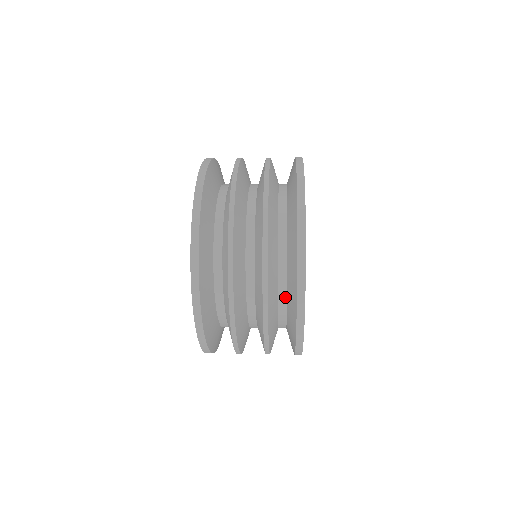
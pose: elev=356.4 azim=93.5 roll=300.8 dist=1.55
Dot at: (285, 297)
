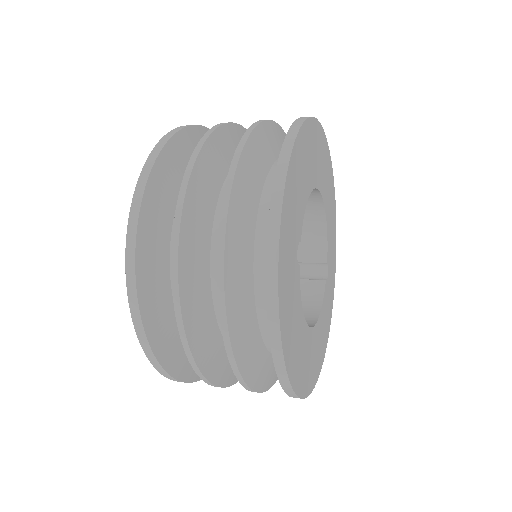
Dot at: occluded
